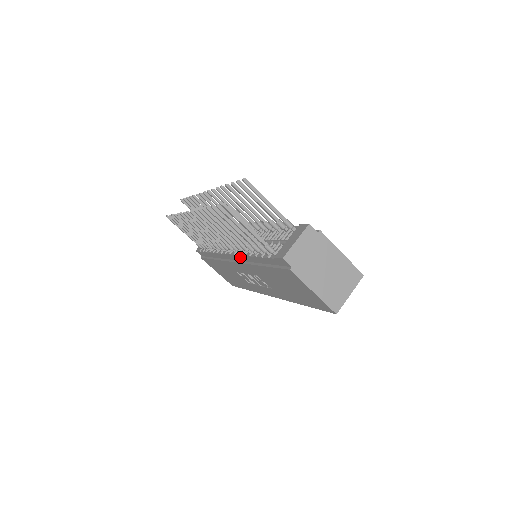
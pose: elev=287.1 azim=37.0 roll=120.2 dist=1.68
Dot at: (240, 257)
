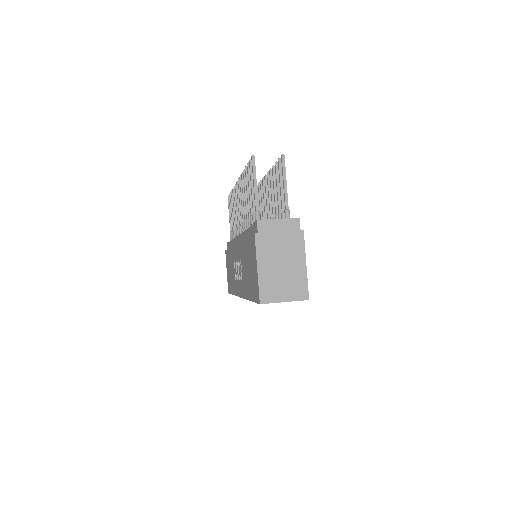
Dot at: (241, 236)
